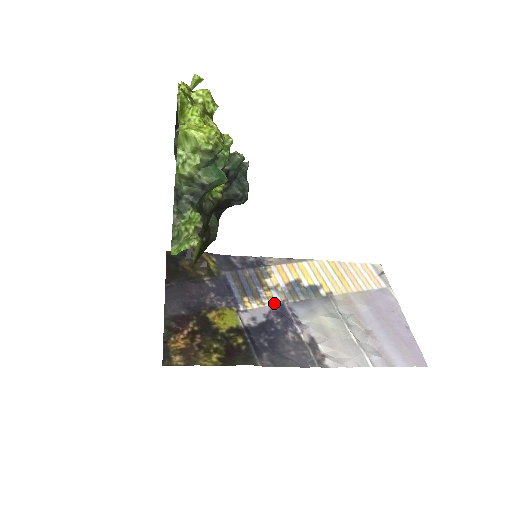
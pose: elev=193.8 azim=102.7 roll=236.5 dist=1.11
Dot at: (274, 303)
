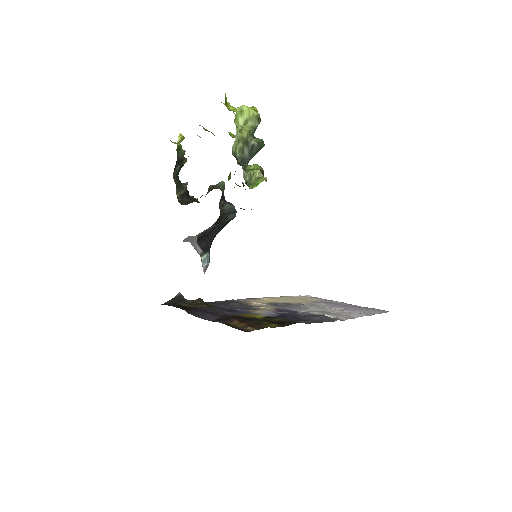
Dot at: (272, 309)
